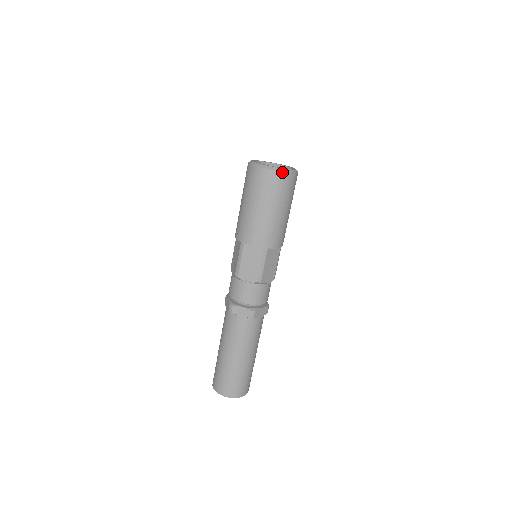
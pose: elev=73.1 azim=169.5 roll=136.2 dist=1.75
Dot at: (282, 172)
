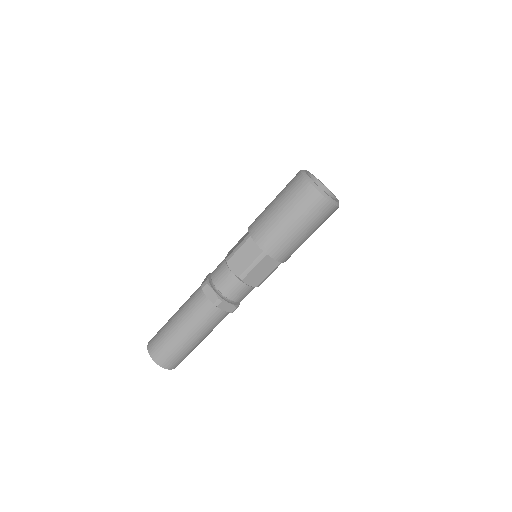
Dot at: (338, 207)
